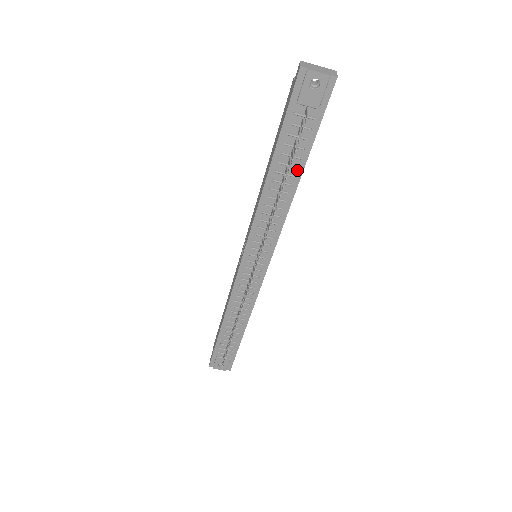
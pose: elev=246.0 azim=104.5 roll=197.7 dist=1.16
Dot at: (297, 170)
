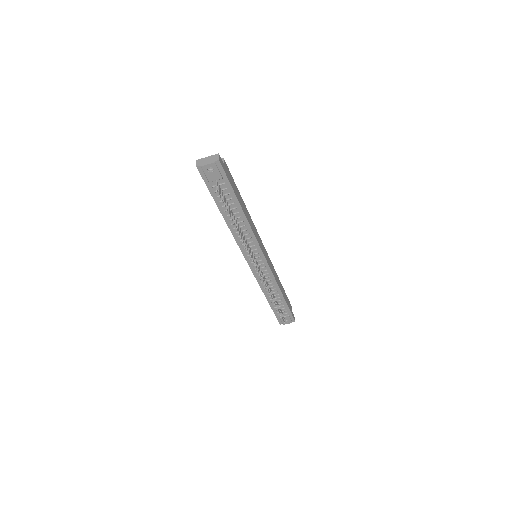
Dot at: (238, 209)
